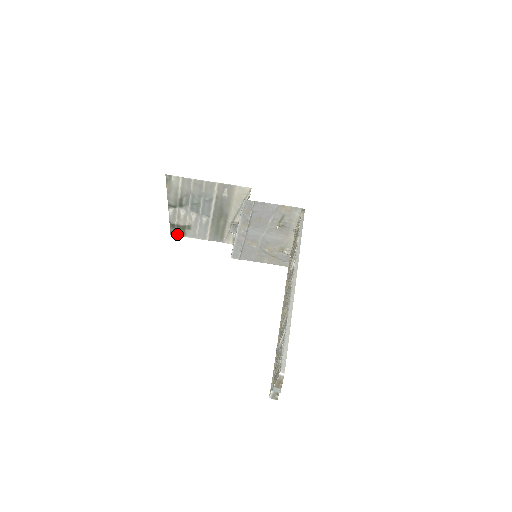
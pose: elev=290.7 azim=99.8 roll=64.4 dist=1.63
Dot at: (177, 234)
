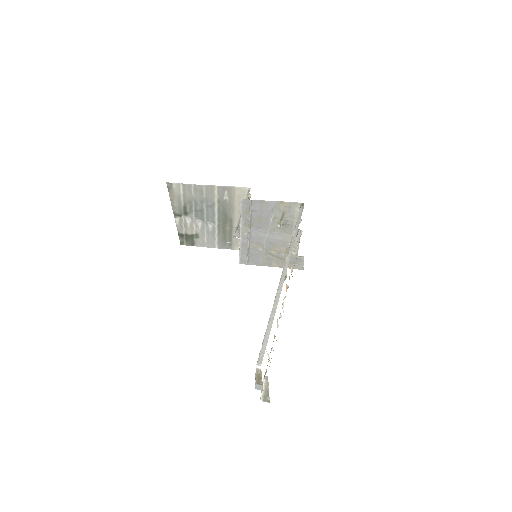
Dot at: (187, 244)
